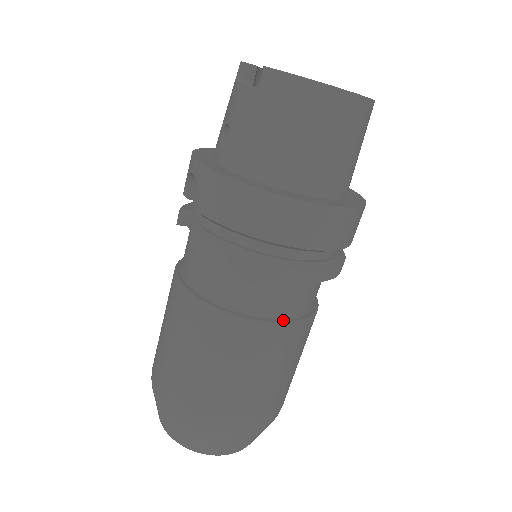
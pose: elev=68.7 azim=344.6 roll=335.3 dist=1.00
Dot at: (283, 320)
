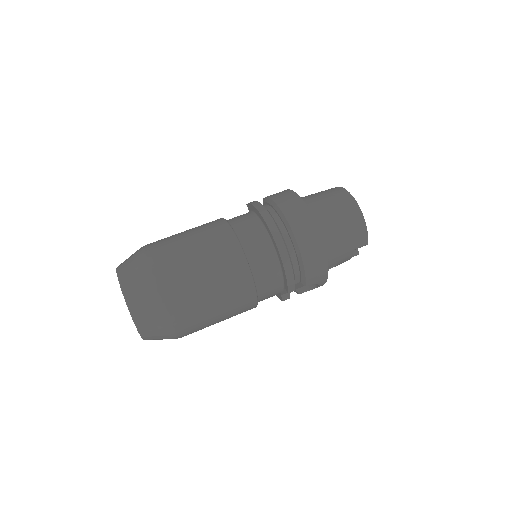
Dot at: (243, 249)
